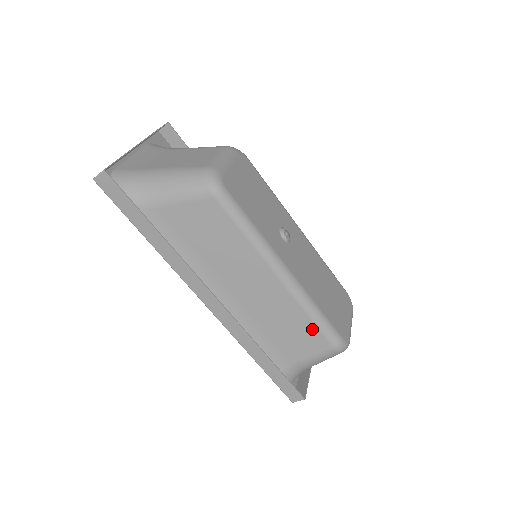
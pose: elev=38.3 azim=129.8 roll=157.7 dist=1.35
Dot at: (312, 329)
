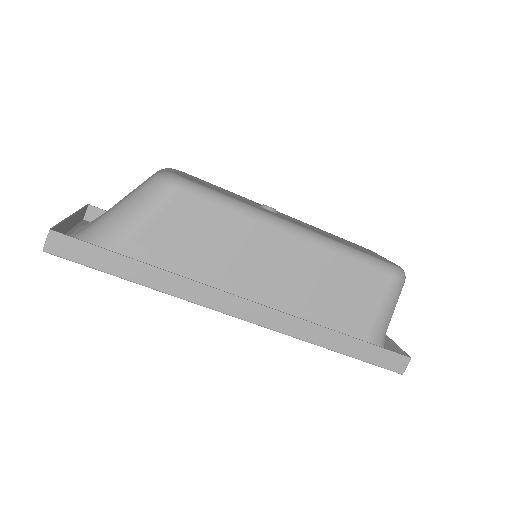
Dot at: (362, 271)
